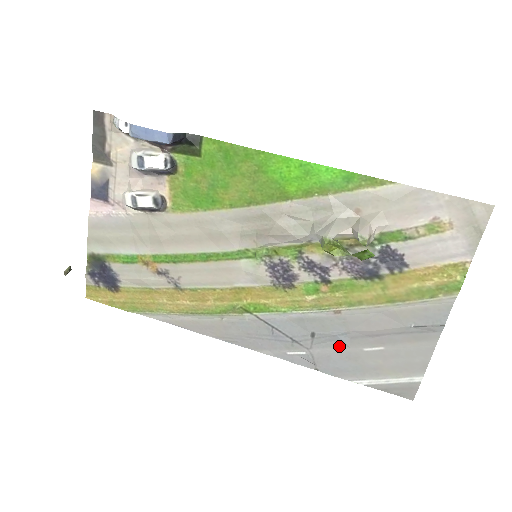
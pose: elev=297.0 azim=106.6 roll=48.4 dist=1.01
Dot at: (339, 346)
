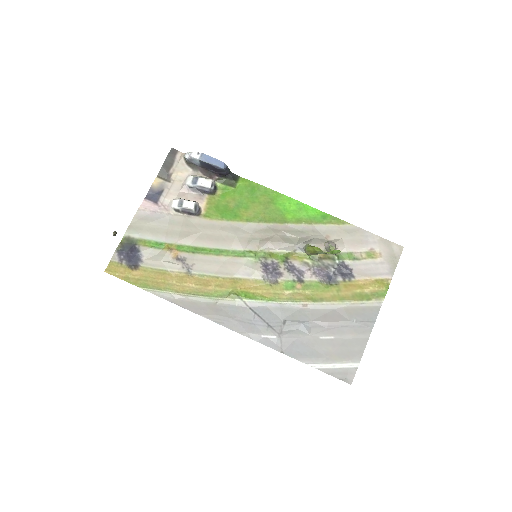
Dot at: (302, 333)
